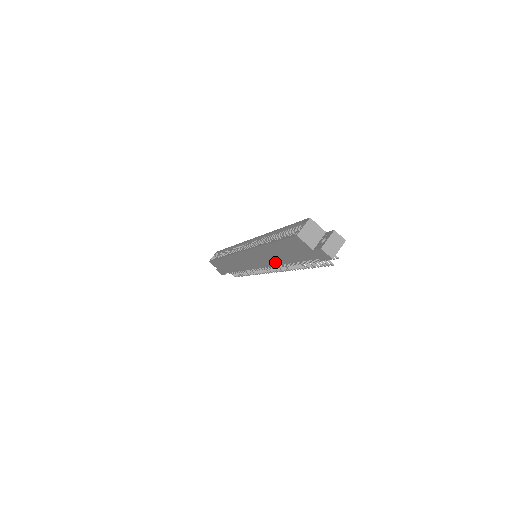
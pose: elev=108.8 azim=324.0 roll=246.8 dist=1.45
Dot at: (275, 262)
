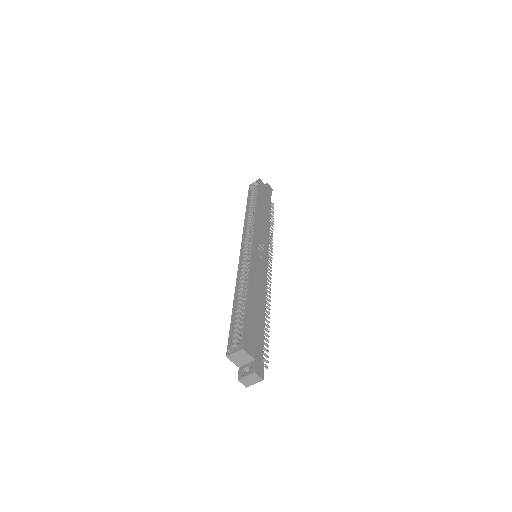
Dot at: occluded
